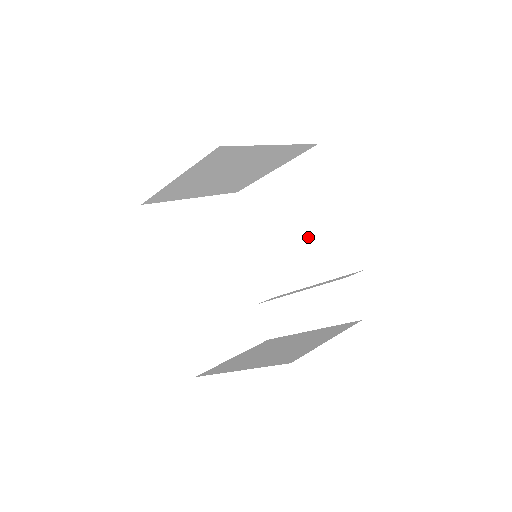
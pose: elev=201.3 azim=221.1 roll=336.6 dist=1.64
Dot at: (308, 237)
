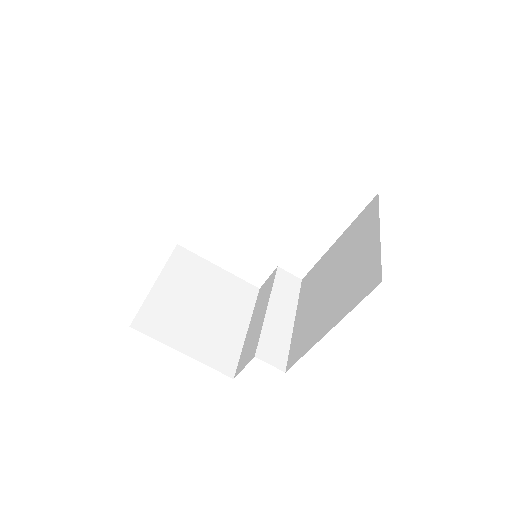
Dot at: (322, 300)
